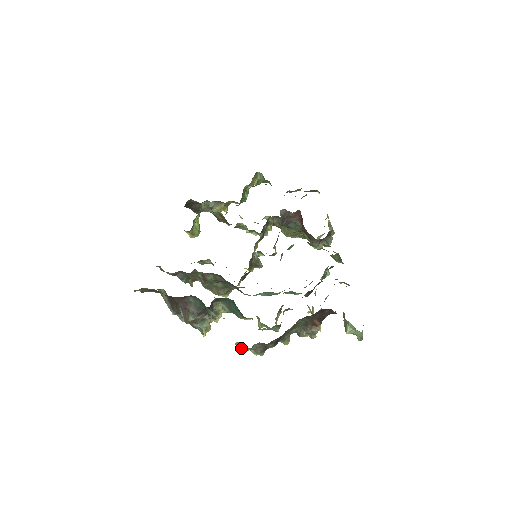
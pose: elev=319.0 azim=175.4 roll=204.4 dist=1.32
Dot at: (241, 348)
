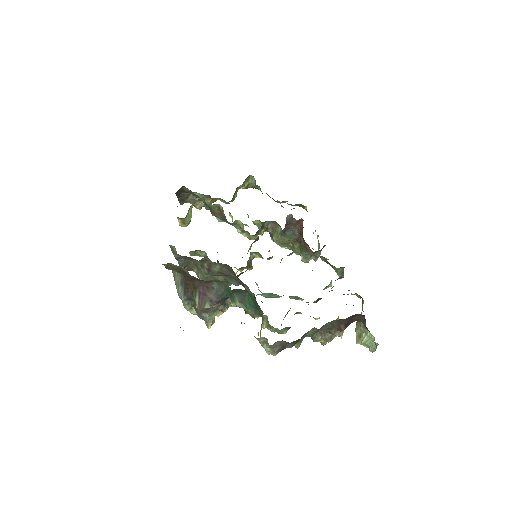
Dot at: (261, 344)
